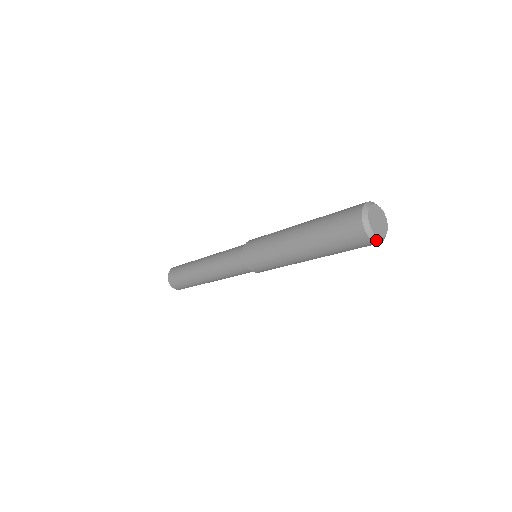
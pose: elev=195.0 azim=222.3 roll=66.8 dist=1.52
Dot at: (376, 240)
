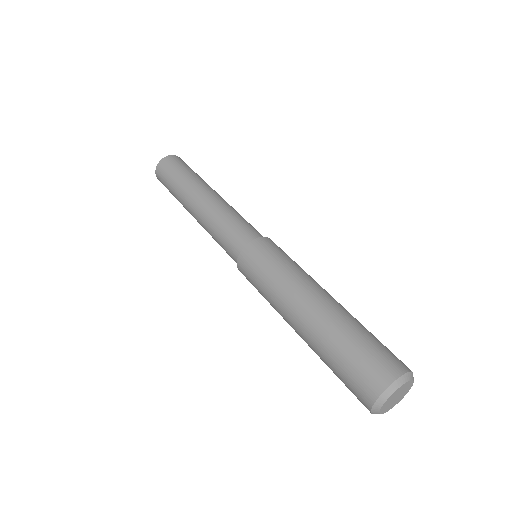
Dot at: occluded
